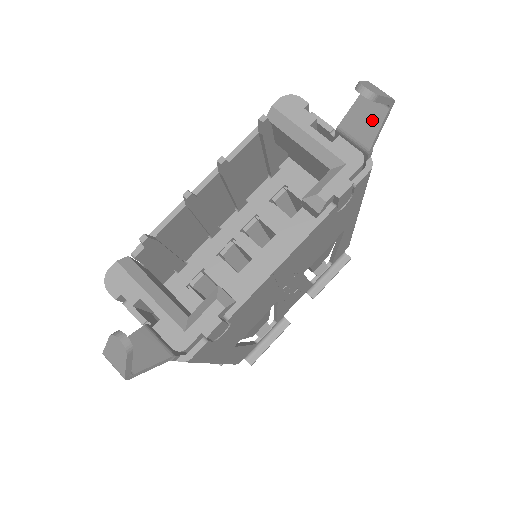
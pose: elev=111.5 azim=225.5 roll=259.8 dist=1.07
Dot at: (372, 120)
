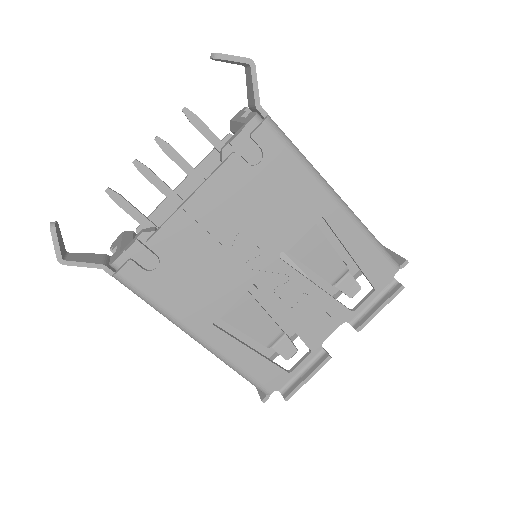
Dot at: (250, 83)
